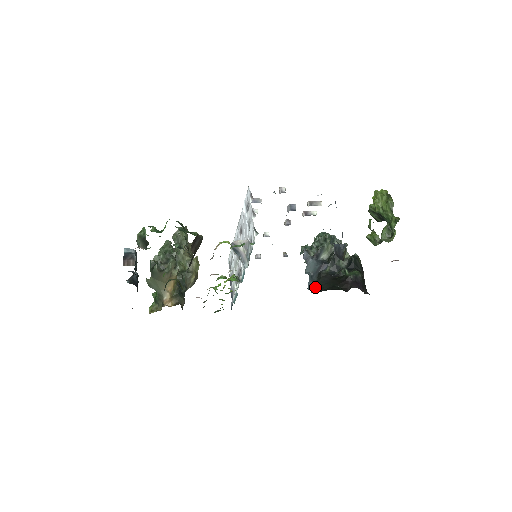
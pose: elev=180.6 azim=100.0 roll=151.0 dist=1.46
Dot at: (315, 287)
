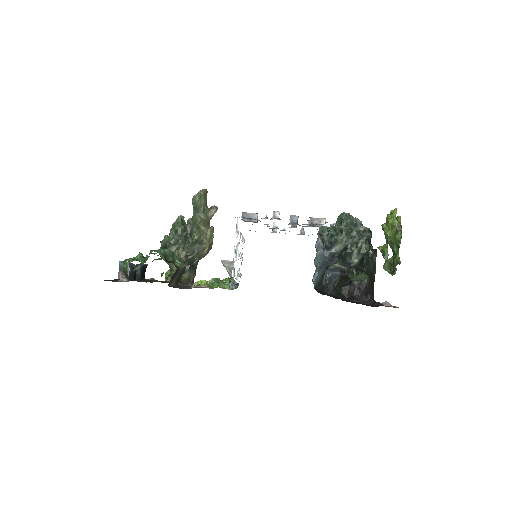
Dot at: (319, 282)
